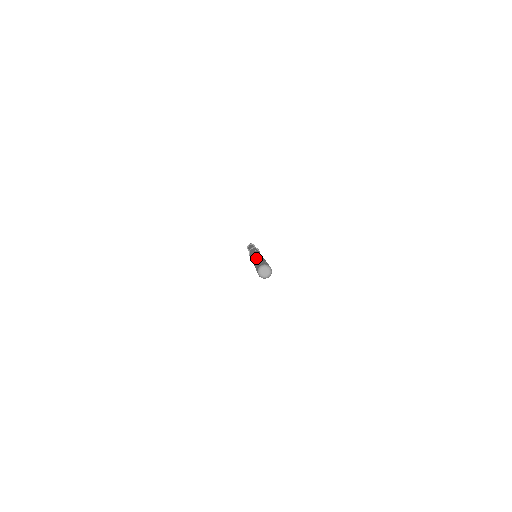
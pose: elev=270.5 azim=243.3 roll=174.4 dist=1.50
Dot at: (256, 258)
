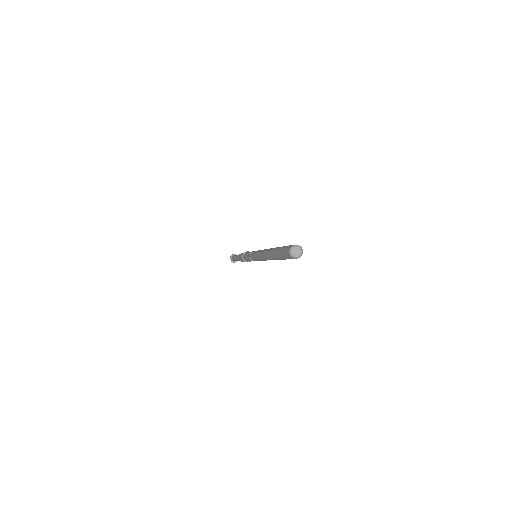
Dot at: (271, 249)
